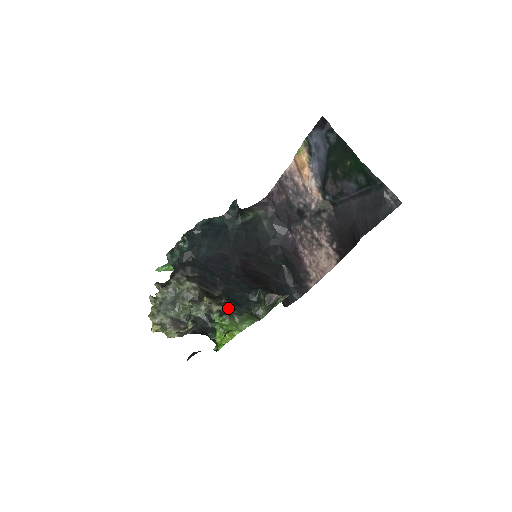
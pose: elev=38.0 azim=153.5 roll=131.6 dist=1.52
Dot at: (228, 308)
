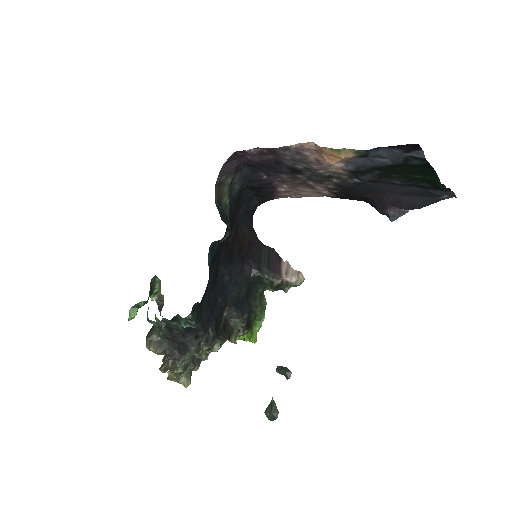
Dot at: (249, 325)
